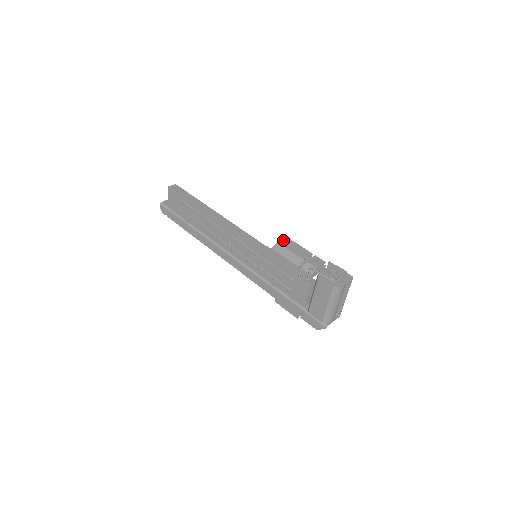
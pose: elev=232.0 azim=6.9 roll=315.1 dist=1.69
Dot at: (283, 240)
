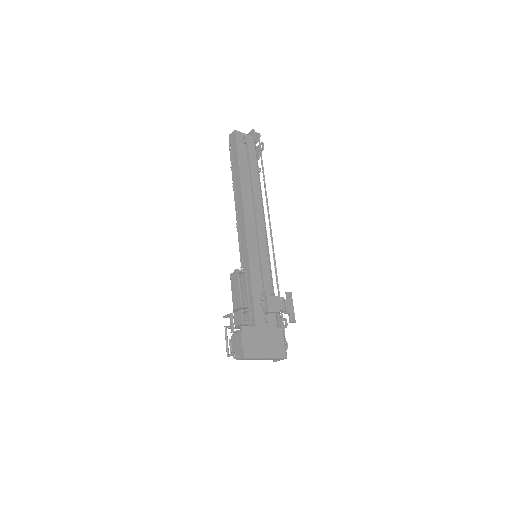
Dot at: (233, 275)
